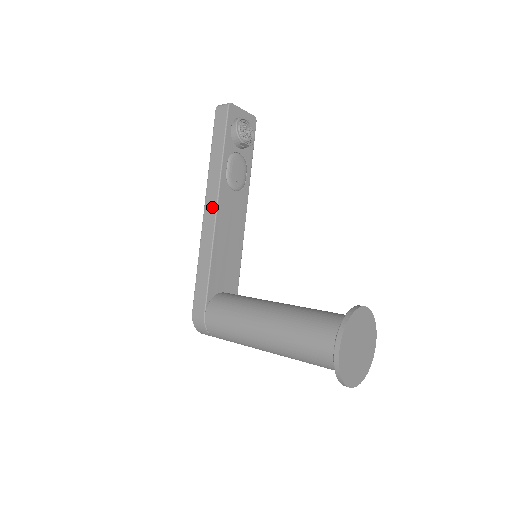
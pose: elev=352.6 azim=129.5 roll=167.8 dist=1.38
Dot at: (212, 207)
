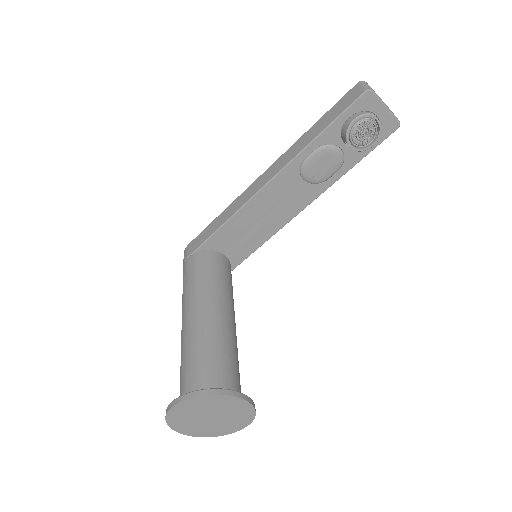
Dot at: (266, 178)
